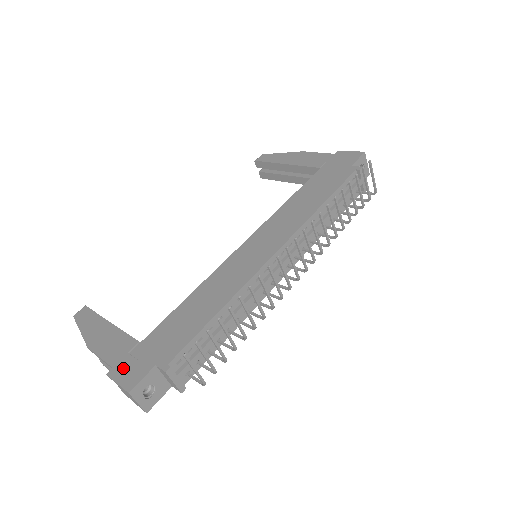
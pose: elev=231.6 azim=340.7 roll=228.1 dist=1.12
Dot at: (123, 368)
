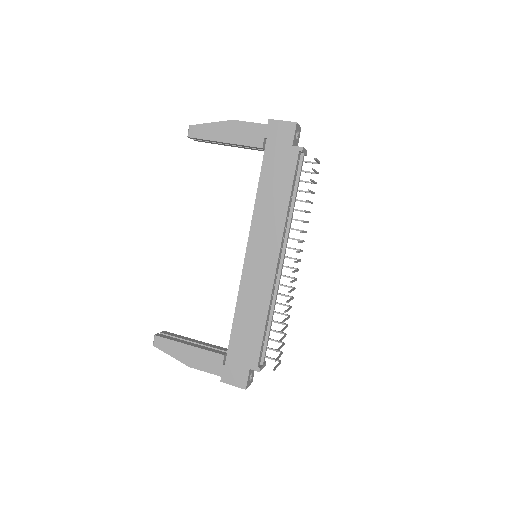
Dot at: (228, 375)
